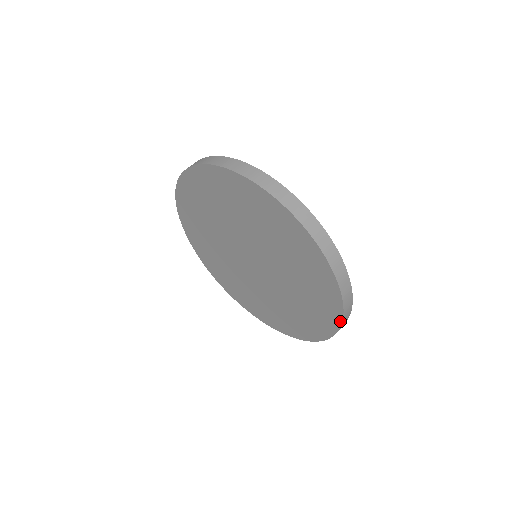
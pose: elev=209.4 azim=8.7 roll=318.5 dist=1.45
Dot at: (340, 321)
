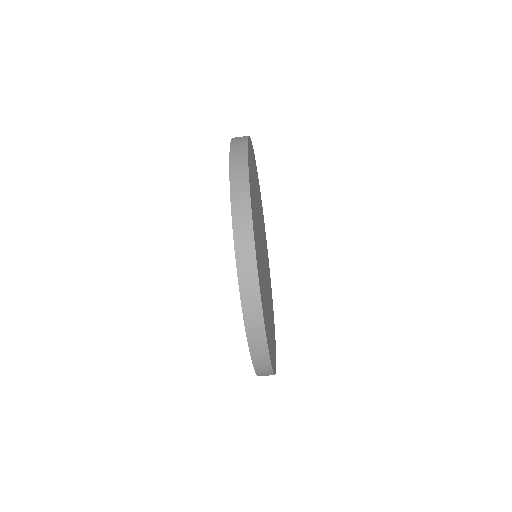
Dot at: (249, 348)
